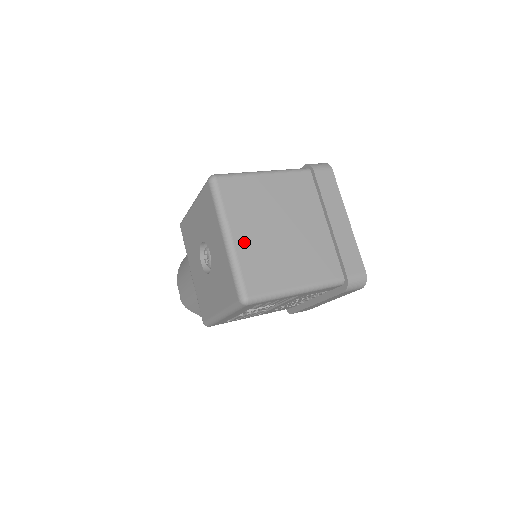
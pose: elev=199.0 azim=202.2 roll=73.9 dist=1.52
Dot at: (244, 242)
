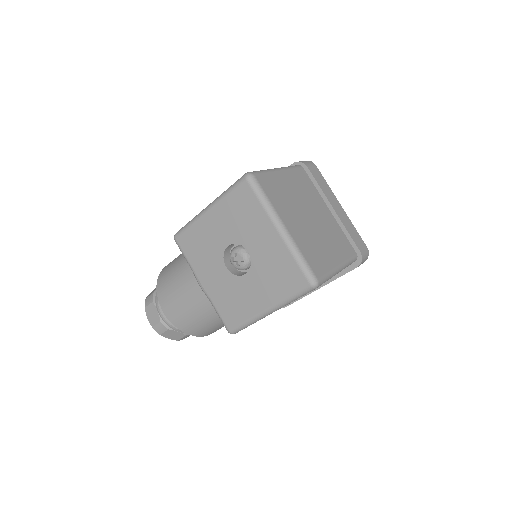
Dot at: (295, 231)
